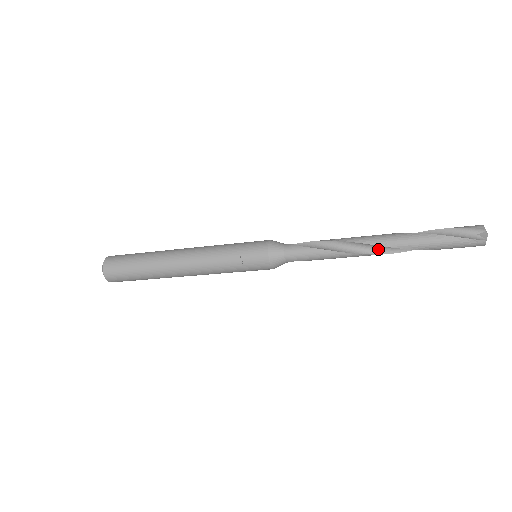
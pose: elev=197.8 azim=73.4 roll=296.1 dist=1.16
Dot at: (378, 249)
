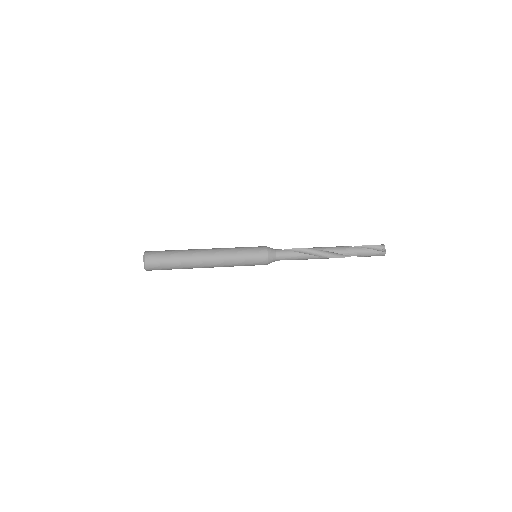
Dot at: (330, 255)
